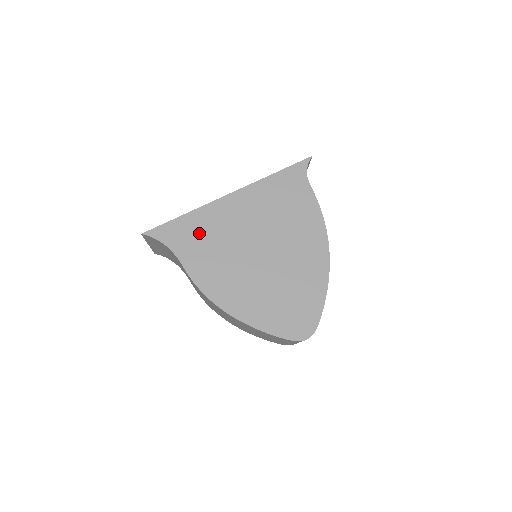
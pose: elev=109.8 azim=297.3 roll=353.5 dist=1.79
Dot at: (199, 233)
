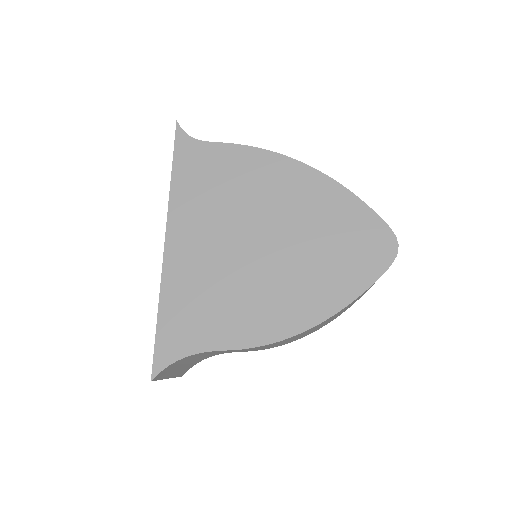
Dot at: (192, 307)
